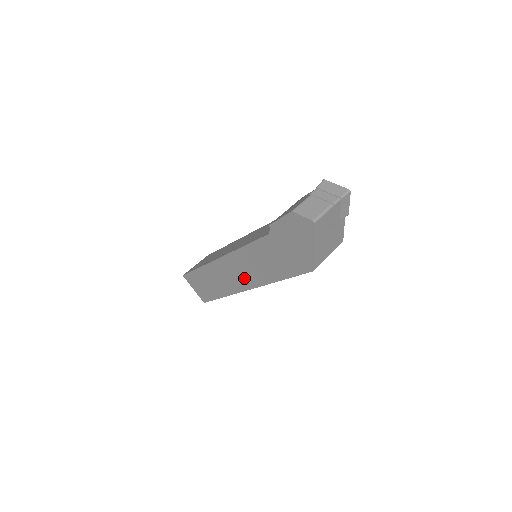
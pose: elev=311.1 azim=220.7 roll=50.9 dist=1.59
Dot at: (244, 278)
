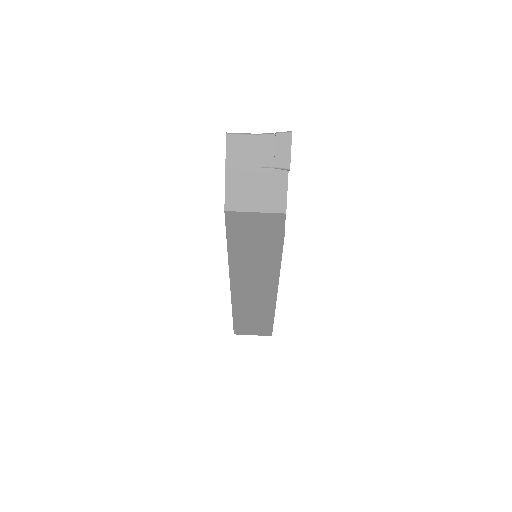
Dot at: occluded
